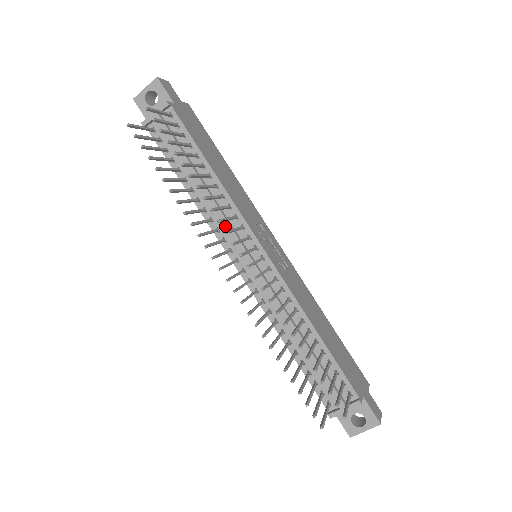
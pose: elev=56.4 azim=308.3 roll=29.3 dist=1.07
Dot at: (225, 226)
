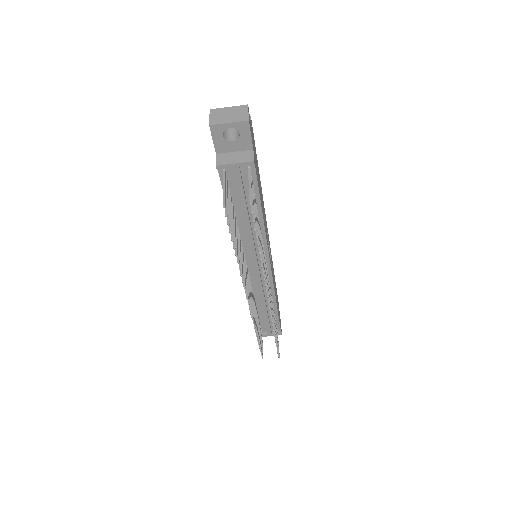
Dot at: (252, 252)
